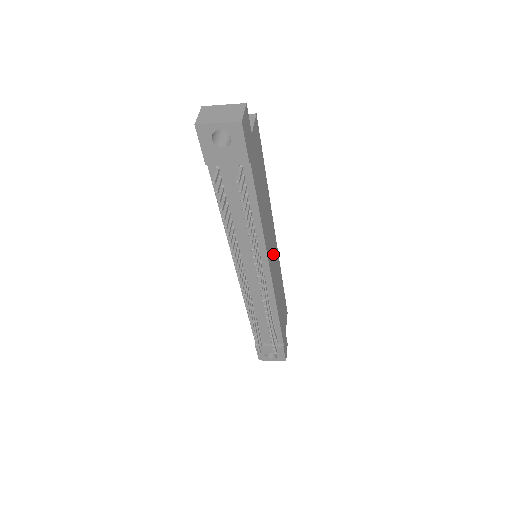
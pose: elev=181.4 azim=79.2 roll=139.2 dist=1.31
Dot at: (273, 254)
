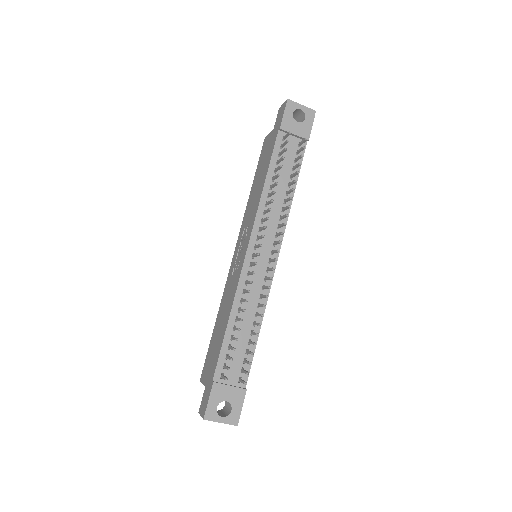
Dot at: occluded
